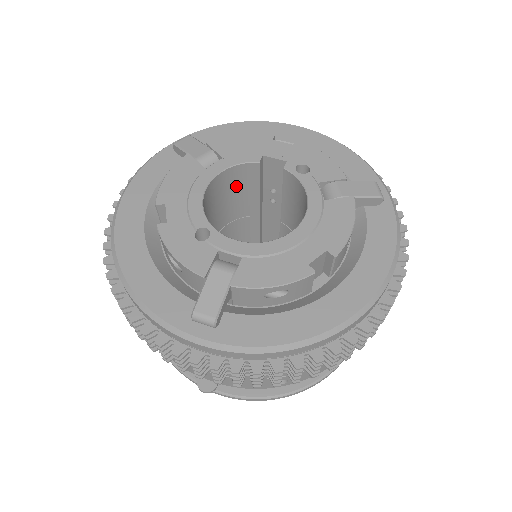
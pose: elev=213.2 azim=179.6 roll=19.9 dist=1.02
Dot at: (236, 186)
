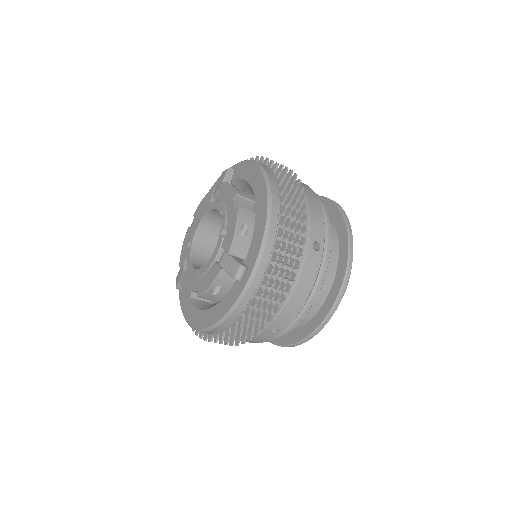
Dot at: occluded
